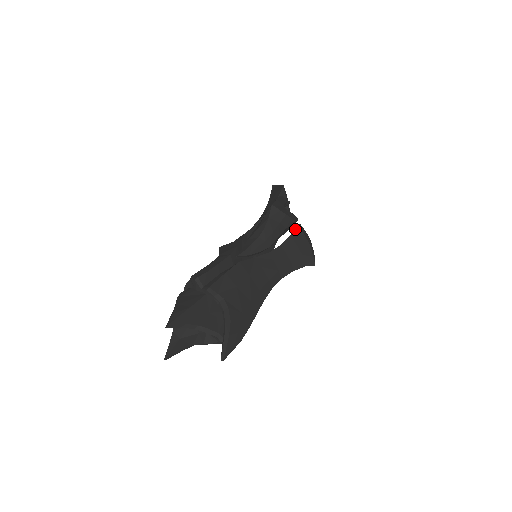
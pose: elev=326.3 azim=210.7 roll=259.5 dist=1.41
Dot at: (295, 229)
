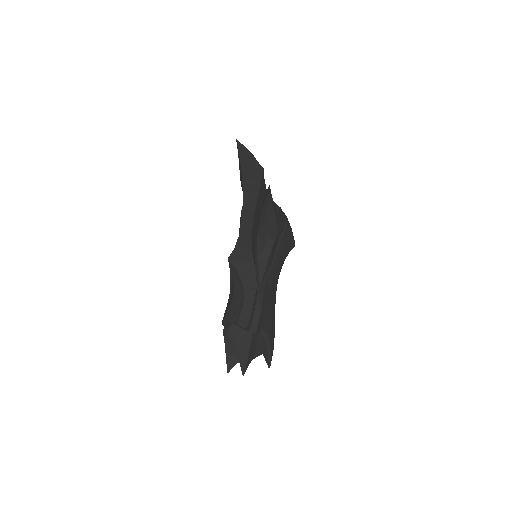
Dot at: (285, 229)
